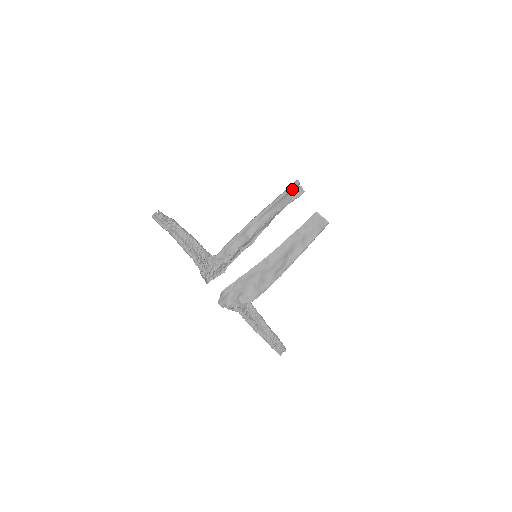
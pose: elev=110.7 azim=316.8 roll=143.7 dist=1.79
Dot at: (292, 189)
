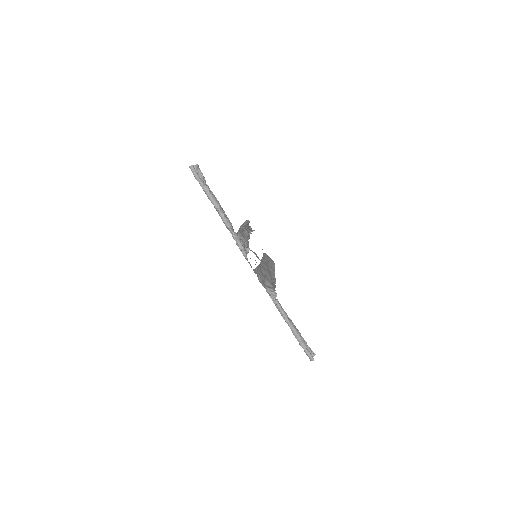
Dot at: occluded
